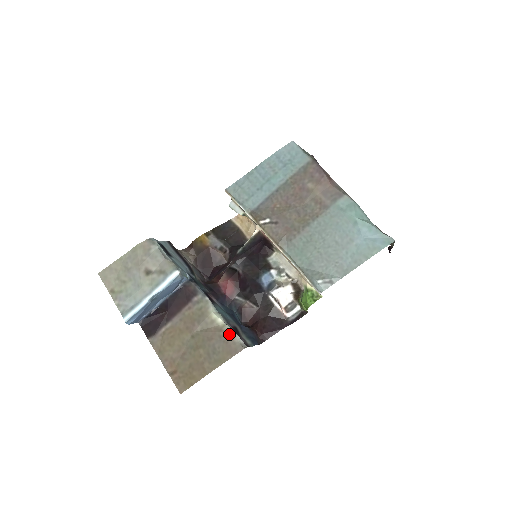
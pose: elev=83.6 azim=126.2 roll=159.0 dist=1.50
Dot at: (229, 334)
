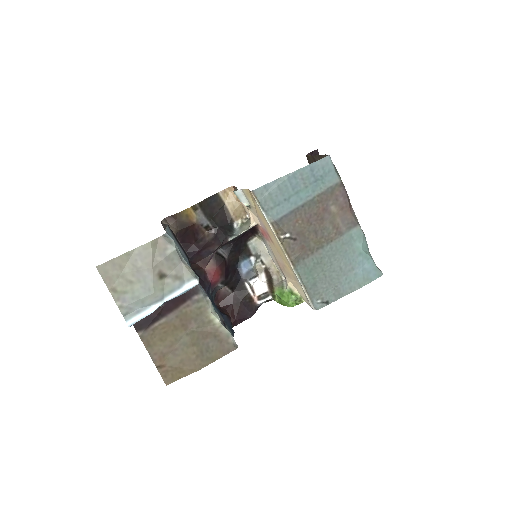
Dot at: (225, 335)
